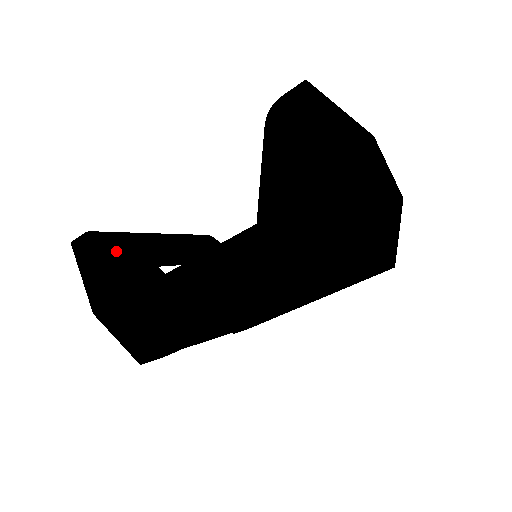
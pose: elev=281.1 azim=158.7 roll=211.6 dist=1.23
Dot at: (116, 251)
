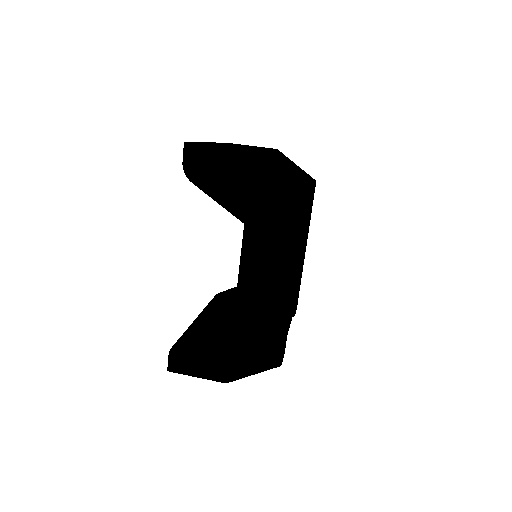
Dot at: (197, 337)
